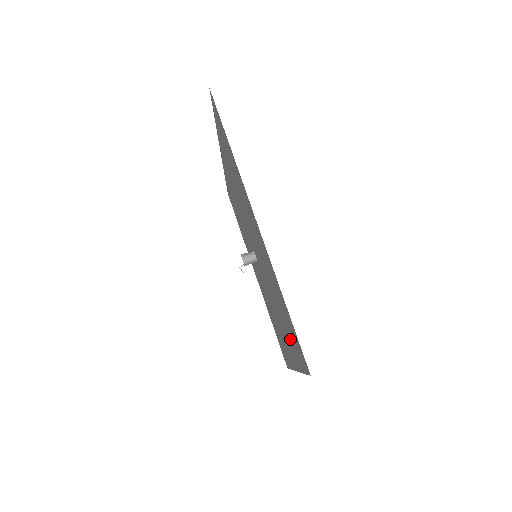
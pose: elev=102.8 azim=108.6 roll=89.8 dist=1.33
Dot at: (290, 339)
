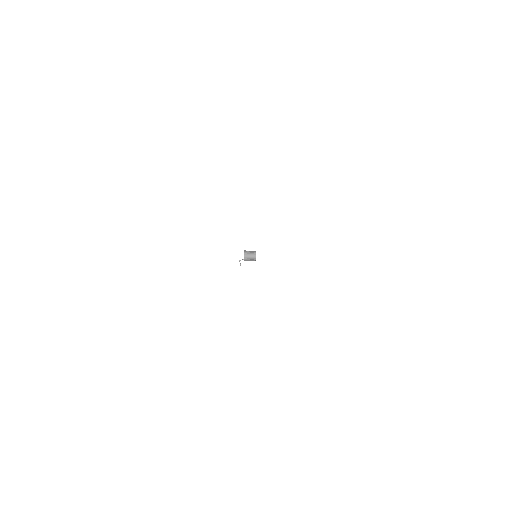
Dot at: occluded
